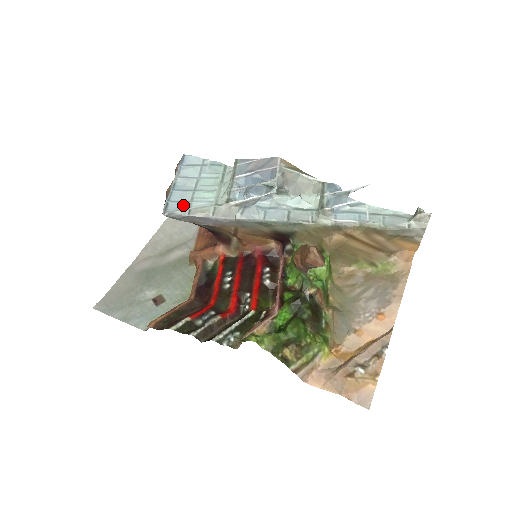
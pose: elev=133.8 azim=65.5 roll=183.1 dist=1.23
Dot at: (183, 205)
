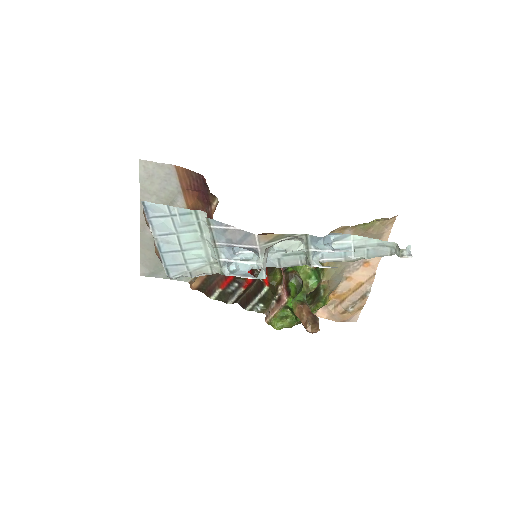
Dot at: (181, 269)
